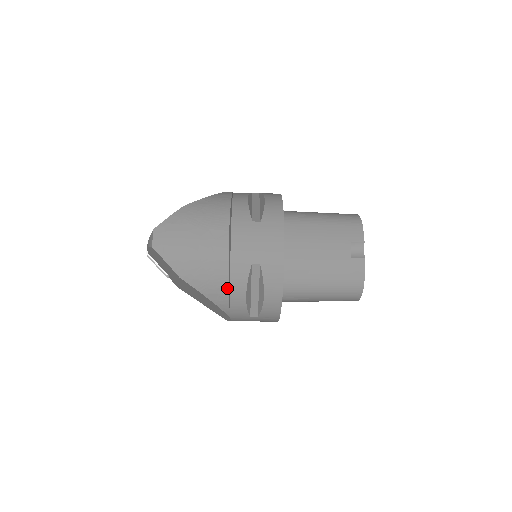
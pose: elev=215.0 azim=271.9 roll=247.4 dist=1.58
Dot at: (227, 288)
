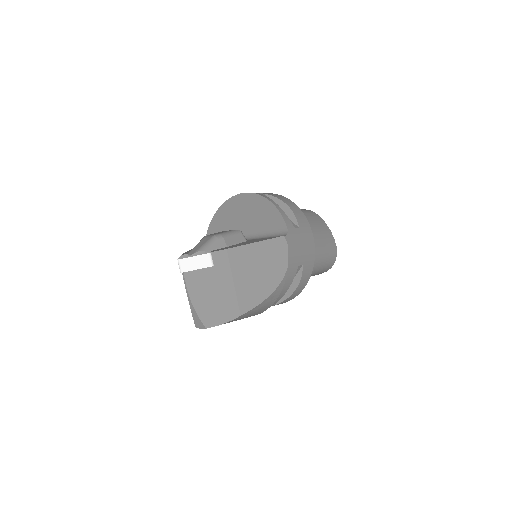
Dot at: occluded
